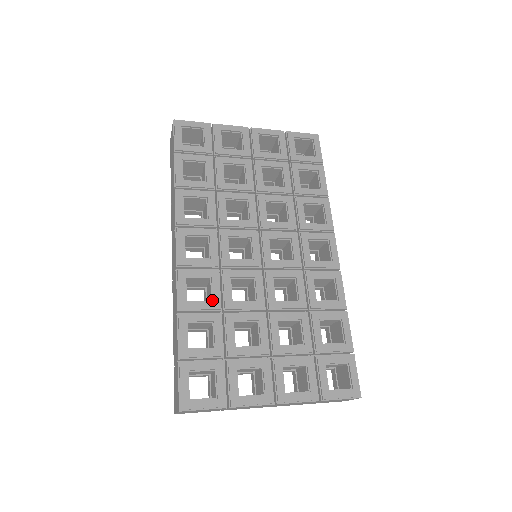
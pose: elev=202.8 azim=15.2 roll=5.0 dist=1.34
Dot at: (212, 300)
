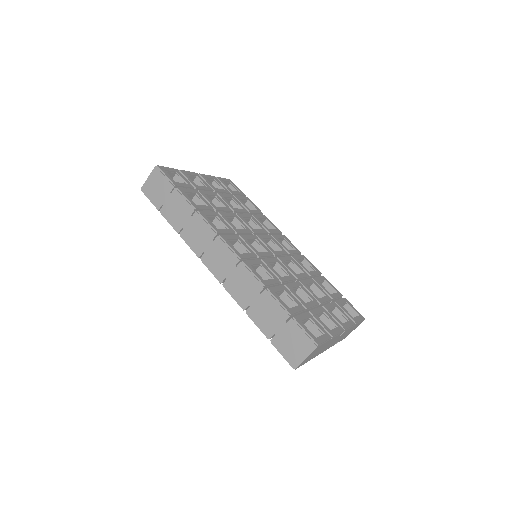
Dot at: (272, 278)
